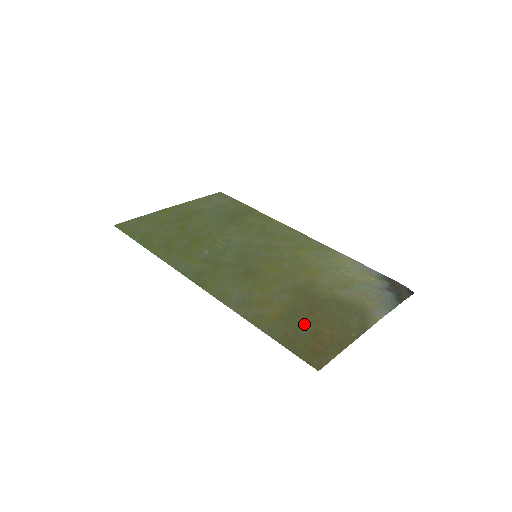
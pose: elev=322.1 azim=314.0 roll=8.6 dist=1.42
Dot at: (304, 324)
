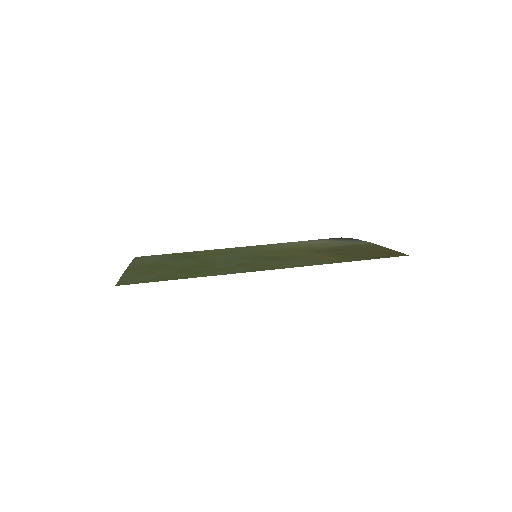
Dot at: (357, 254)
